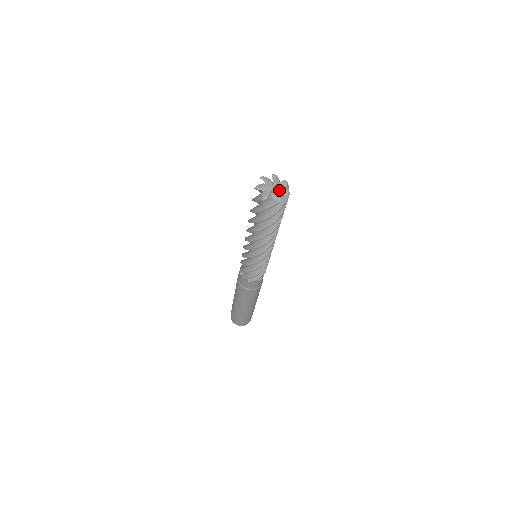
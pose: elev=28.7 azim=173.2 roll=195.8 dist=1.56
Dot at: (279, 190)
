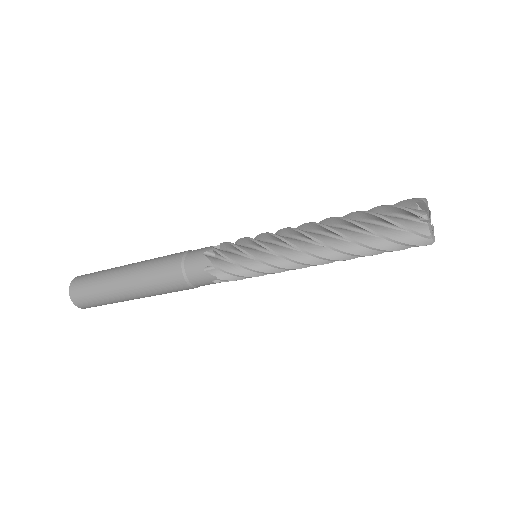
Dot at: (432, 229)
